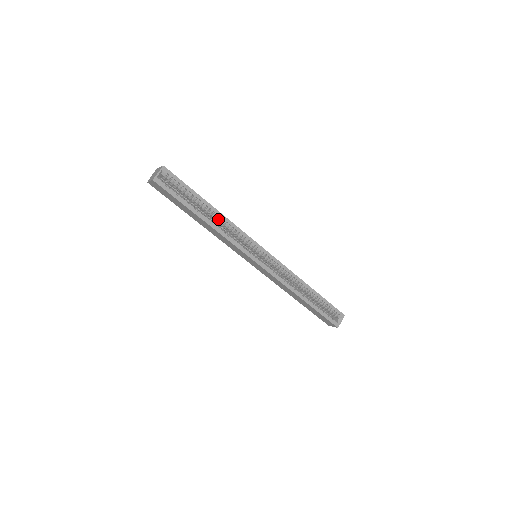
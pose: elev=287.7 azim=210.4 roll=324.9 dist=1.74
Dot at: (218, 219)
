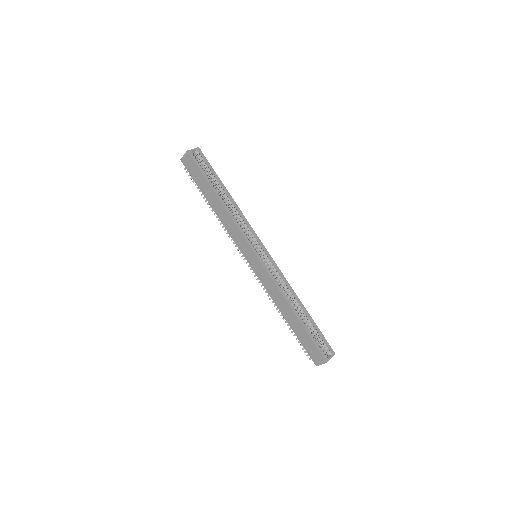
Dot at: (231, 206)
